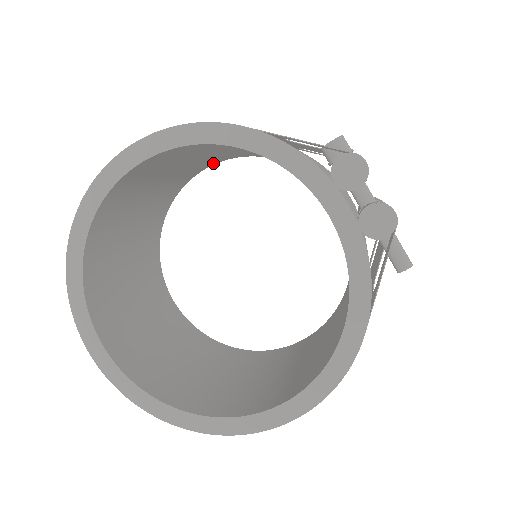
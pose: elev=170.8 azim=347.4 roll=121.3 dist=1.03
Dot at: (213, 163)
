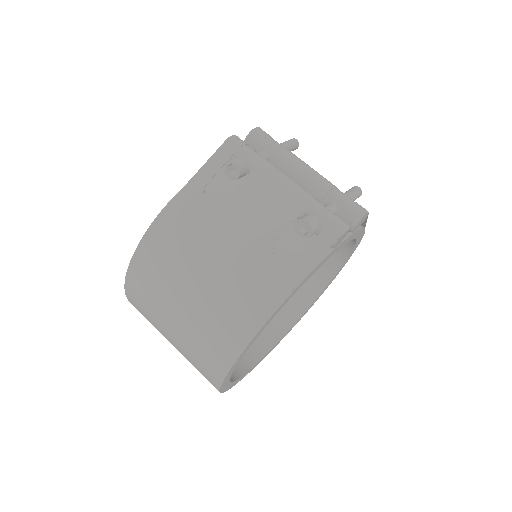
Dot at: occluded
